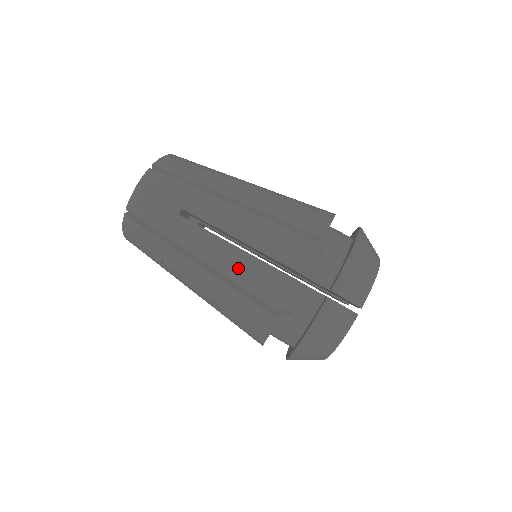
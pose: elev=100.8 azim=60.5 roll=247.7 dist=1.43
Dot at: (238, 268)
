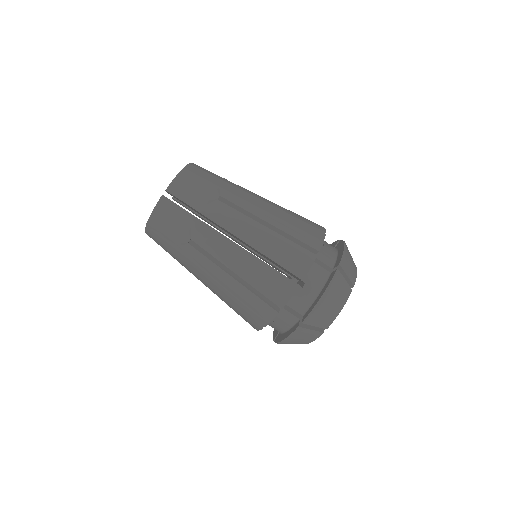
Dot at: (234, 292)
